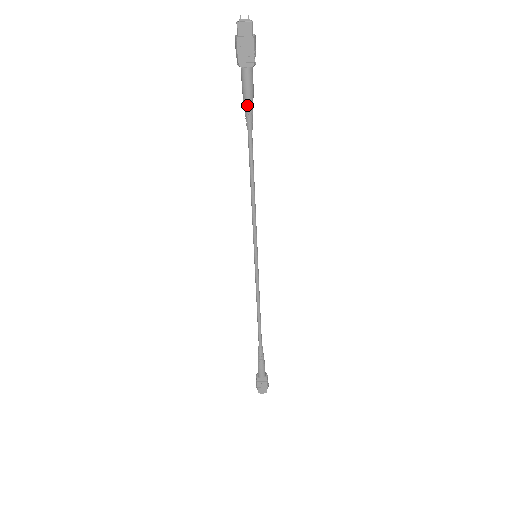
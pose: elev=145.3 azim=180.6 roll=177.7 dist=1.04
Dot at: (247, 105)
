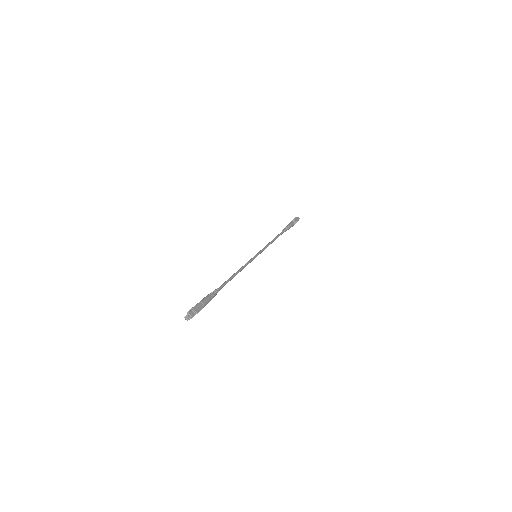
Dot at: occluded
